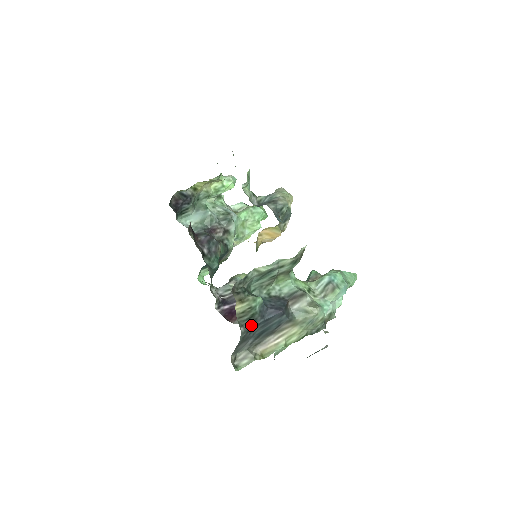
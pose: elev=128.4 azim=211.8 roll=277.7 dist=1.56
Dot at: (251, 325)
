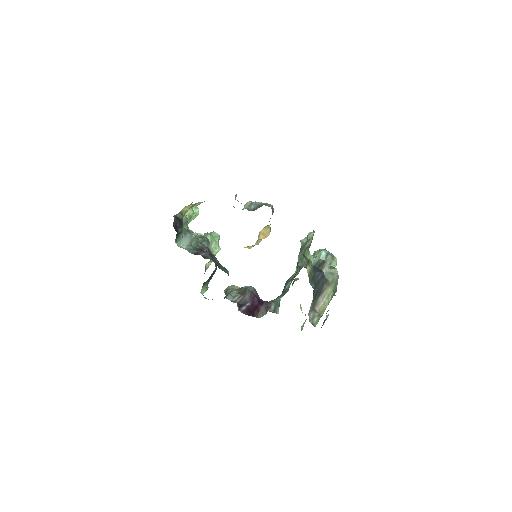
Dot at: (314, 285)
